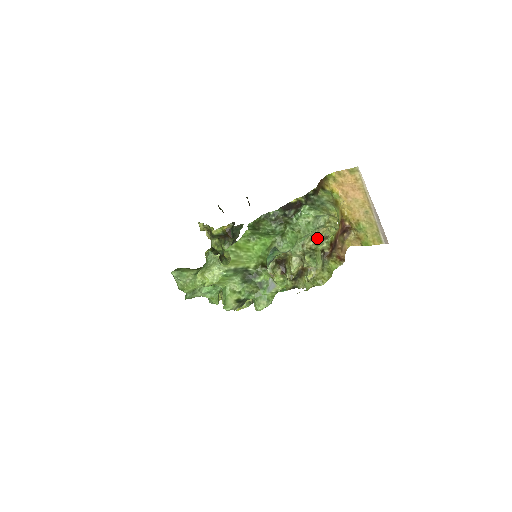
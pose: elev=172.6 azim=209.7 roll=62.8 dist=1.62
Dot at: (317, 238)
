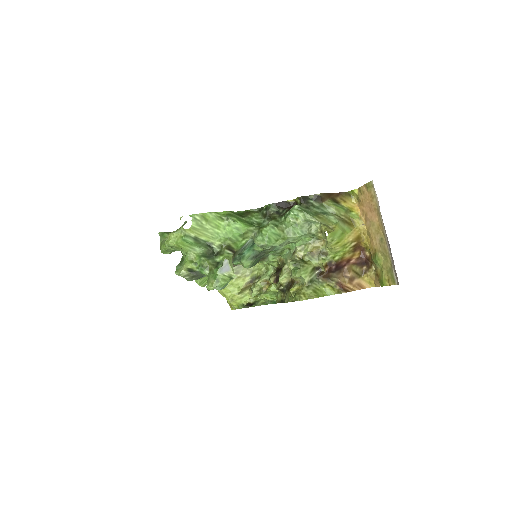
Dot at: (312, 250)
